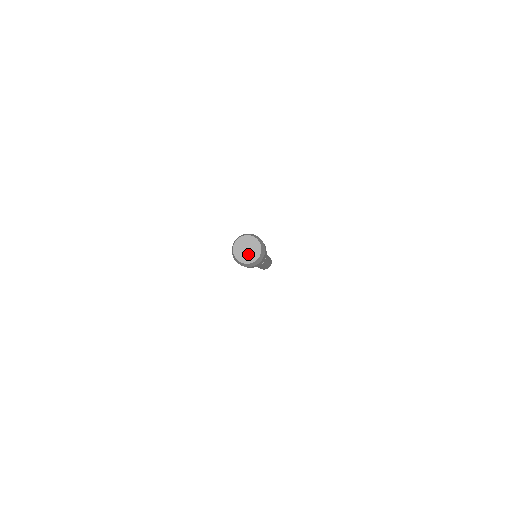
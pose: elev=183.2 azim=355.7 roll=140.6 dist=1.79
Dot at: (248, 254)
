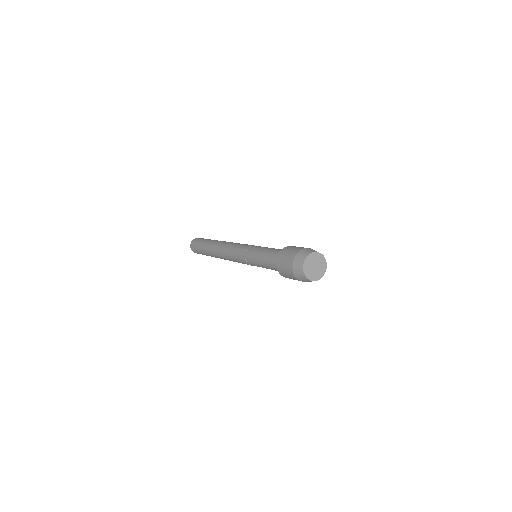
Dot at: (315, 271)
